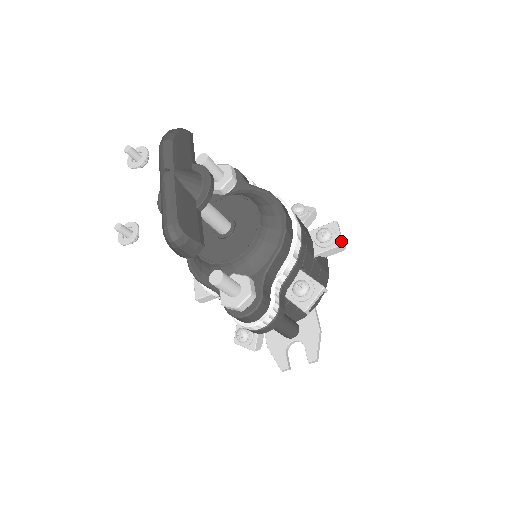
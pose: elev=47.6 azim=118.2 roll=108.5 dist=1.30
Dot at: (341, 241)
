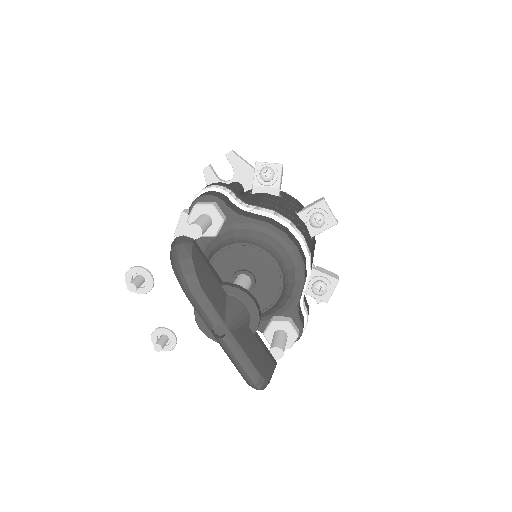
Dot at: (335, 221)
